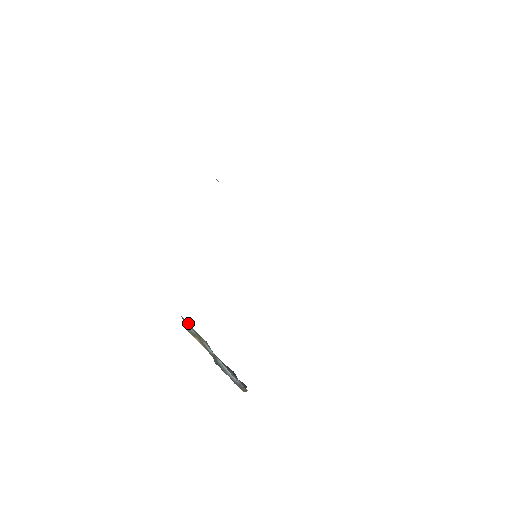
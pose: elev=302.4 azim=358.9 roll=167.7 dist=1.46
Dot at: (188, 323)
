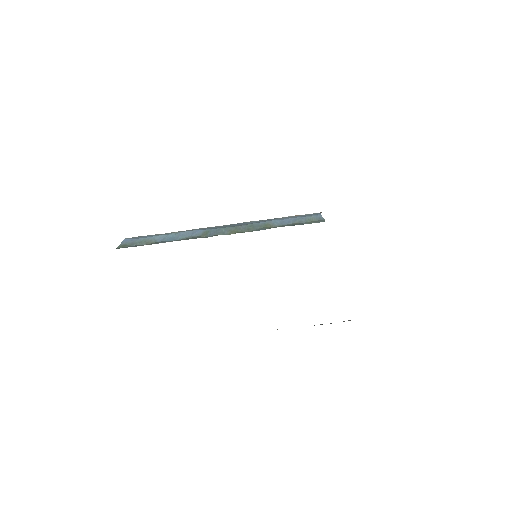
Dot at: occluded
